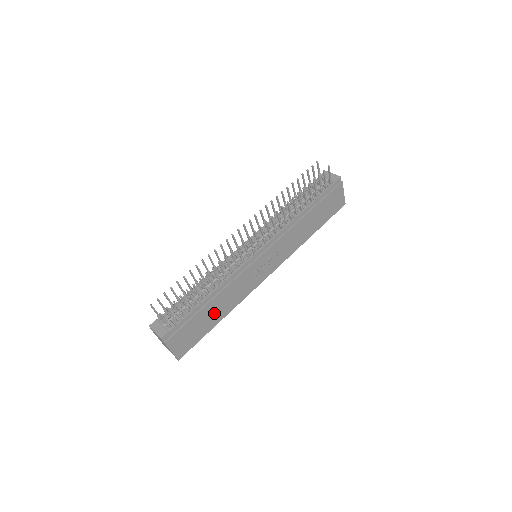
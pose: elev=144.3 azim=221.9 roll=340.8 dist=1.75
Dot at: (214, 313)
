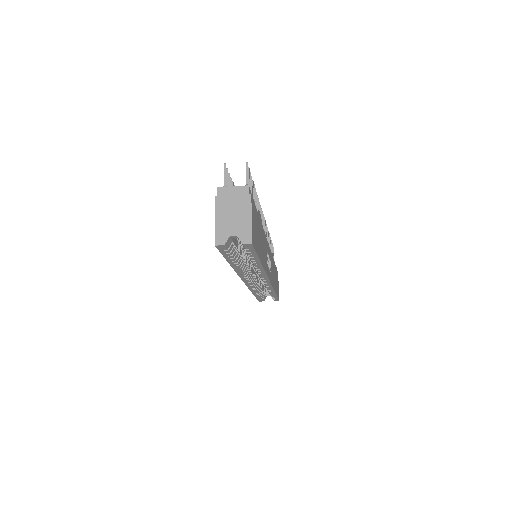
Dot at: (260, 242)
